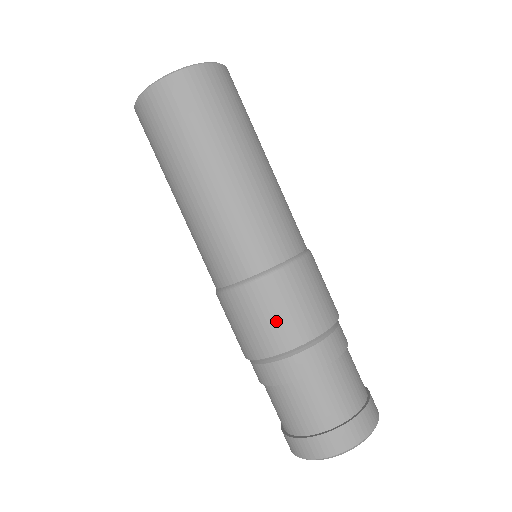
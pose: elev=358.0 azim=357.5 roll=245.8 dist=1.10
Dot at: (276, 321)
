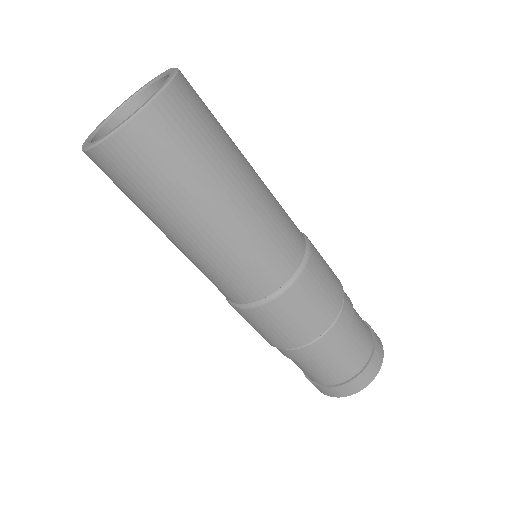
Dot at: (312, 313)
